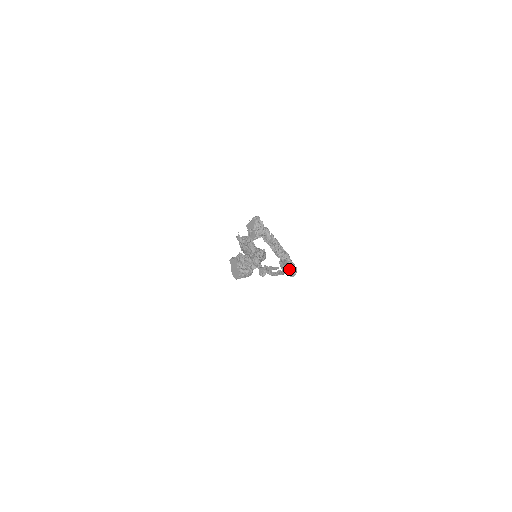
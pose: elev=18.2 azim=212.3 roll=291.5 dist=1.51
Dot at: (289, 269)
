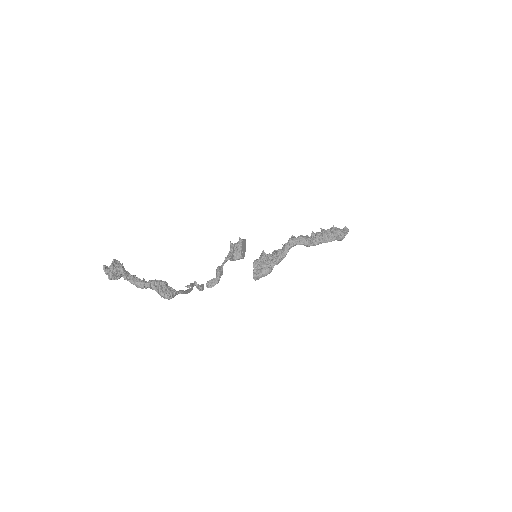
Dot at: (159, 294)
